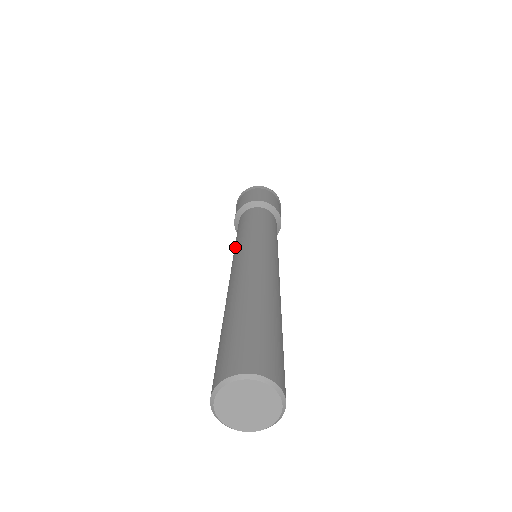
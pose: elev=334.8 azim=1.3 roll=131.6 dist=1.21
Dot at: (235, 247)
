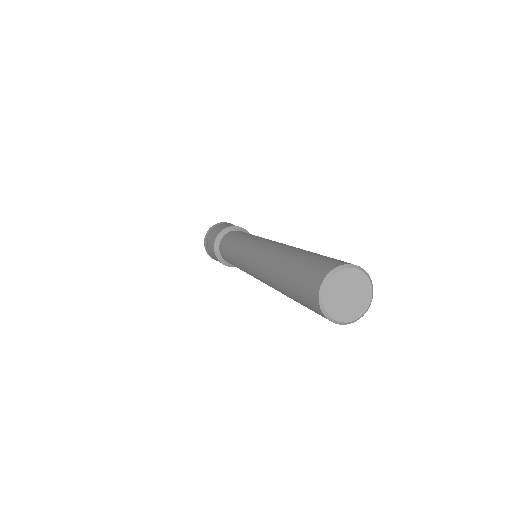
Dot at: (246, 240)
